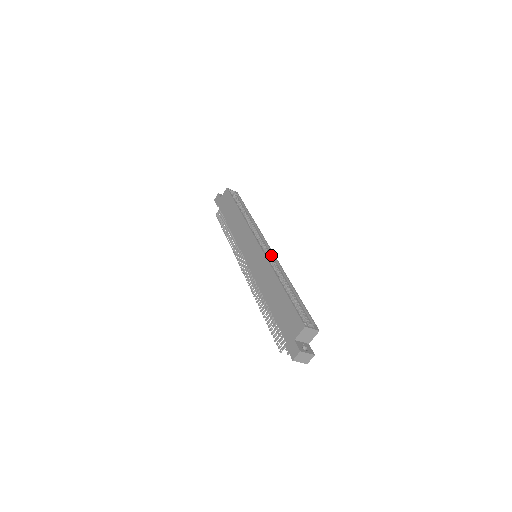
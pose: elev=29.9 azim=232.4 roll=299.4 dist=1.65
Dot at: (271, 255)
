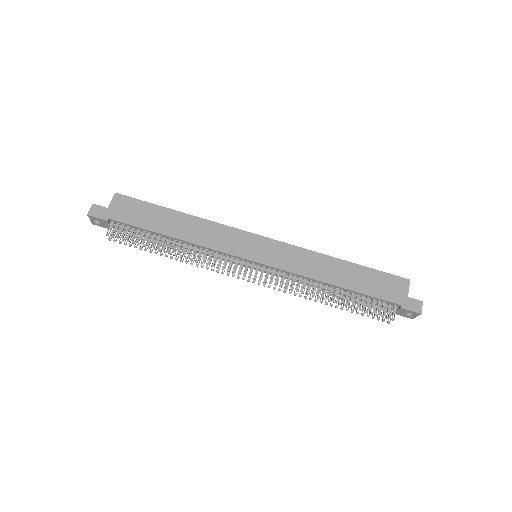
Dot at: occluded
